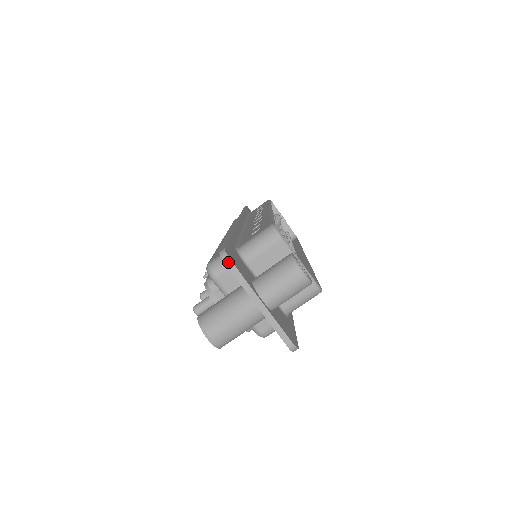
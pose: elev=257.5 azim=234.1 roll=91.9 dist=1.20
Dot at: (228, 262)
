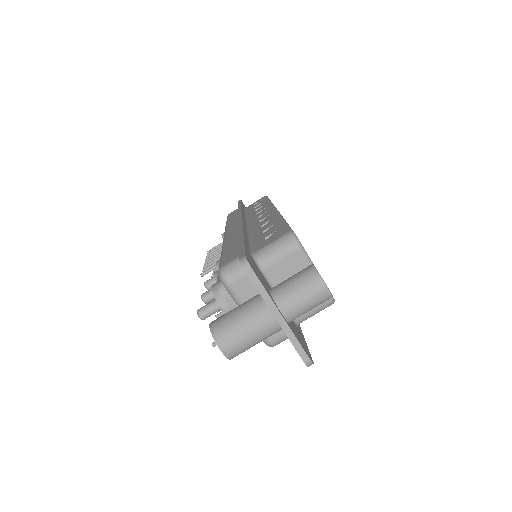
Dot at: (249, 271)
